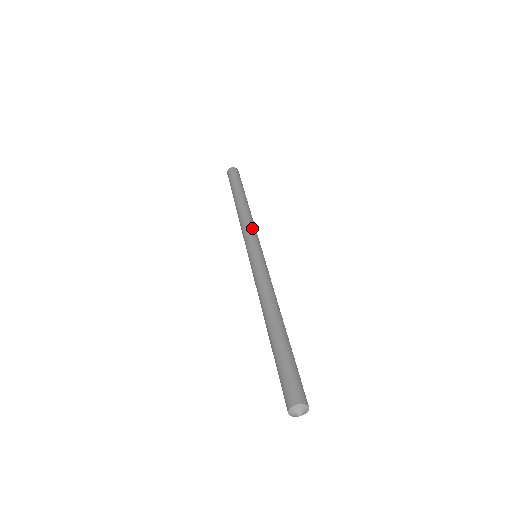
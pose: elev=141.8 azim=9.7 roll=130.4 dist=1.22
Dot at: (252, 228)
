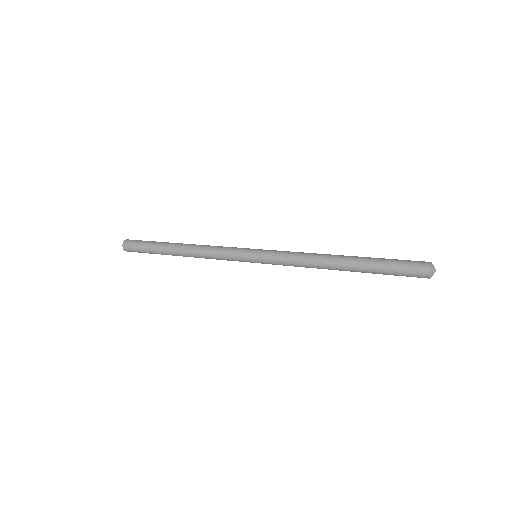
Dot at: occluded
